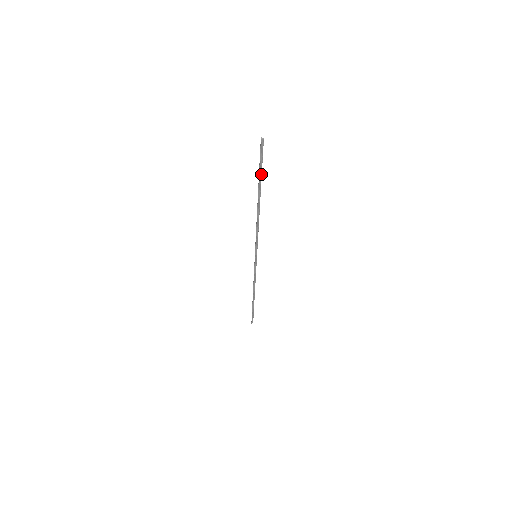
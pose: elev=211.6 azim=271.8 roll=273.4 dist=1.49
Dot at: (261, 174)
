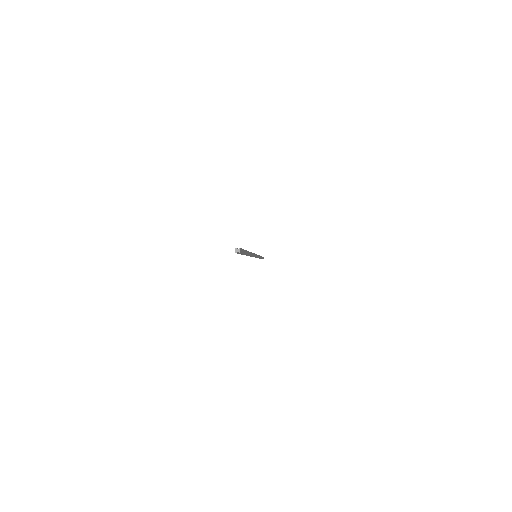
Dot at: (245, 254)
